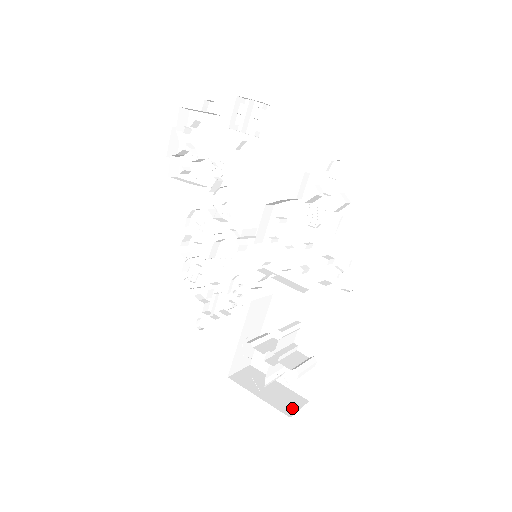
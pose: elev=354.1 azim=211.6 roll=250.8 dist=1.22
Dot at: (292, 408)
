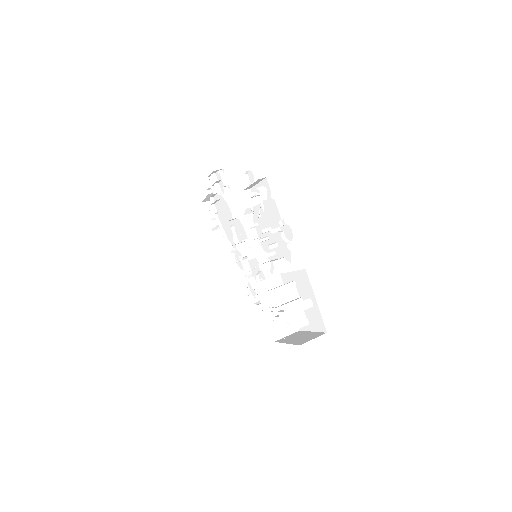
Dot at: (307, 340)
